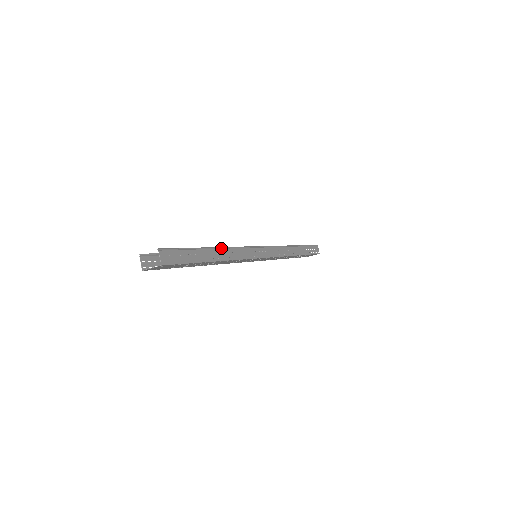
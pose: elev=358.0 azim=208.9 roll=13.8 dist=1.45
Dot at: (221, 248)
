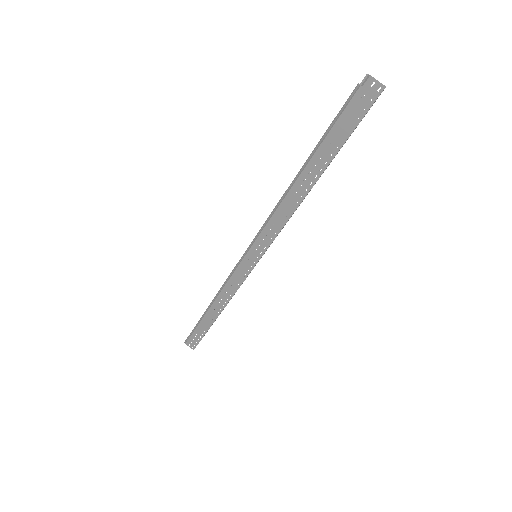
Dot at: occluded
